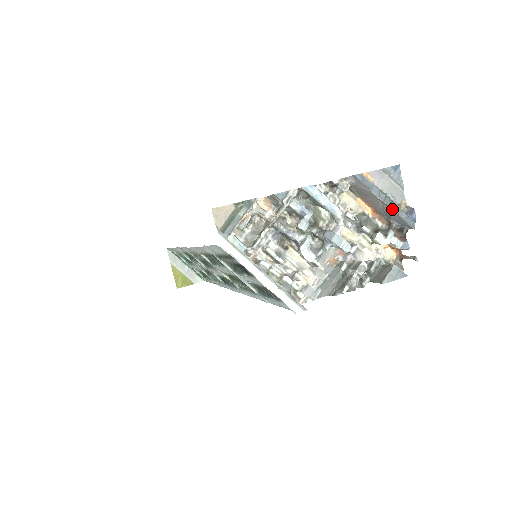
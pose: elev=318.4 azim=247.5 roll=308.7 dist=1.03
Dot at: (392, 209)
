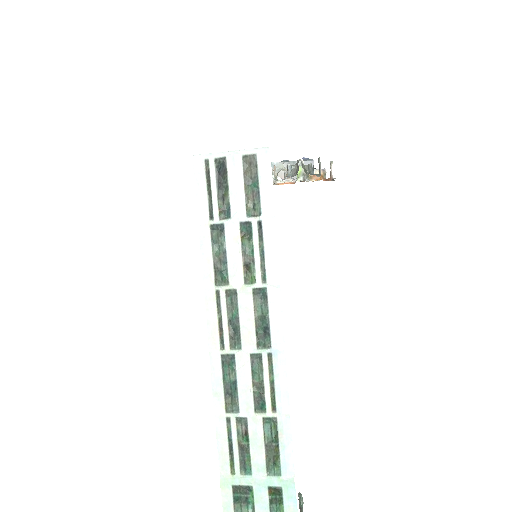
Dot at: (290, 161)
